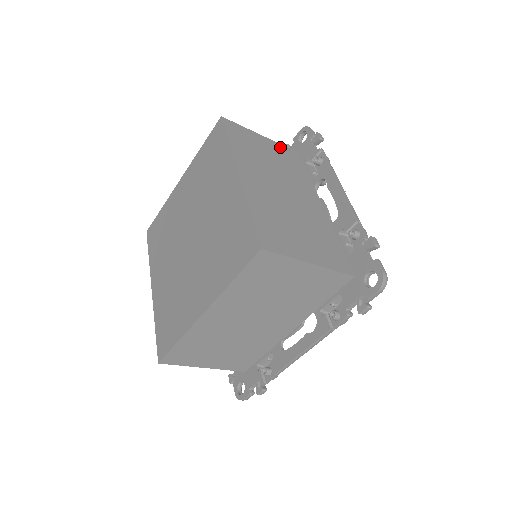
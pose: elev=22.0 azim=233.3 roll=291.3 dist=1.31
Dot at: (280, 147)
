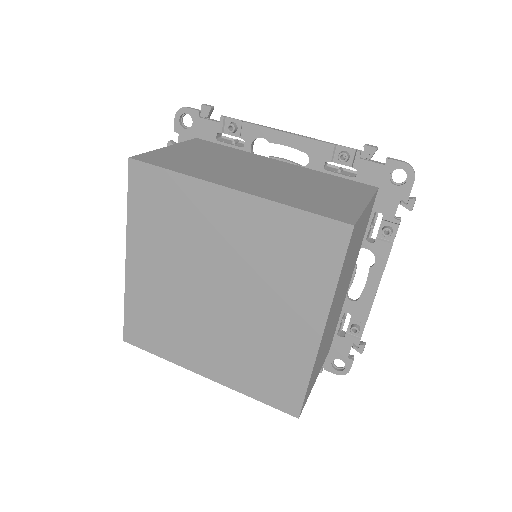
Dot at: (187, 145)
